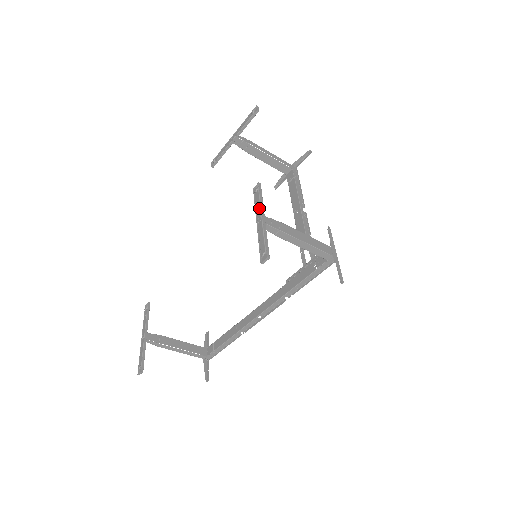
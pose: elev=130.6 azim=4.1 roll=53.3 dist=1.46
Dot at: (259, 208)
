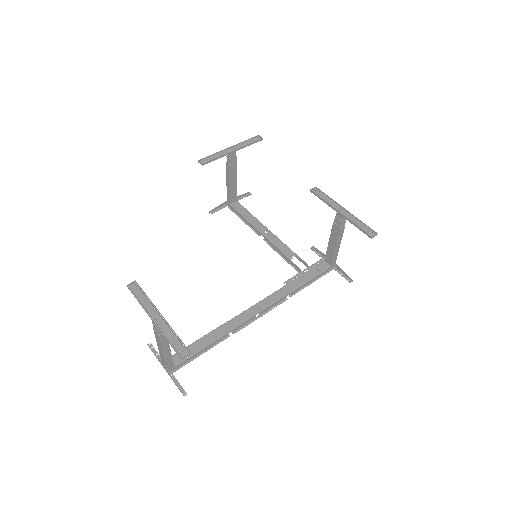
Dot at: (335, 203)
